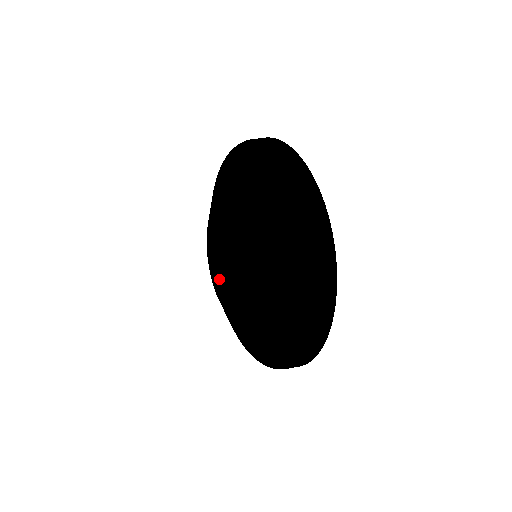
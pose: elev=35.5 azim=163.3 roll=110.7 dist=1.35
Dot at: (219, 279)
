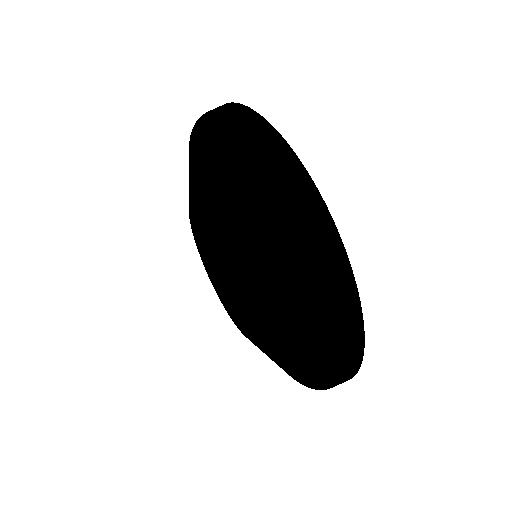
Dot at: (223, 301)
